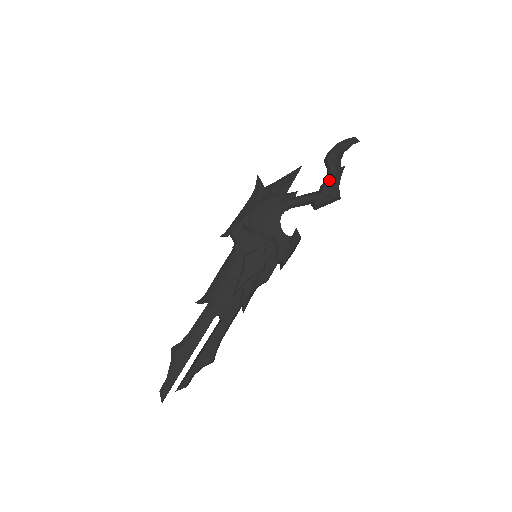
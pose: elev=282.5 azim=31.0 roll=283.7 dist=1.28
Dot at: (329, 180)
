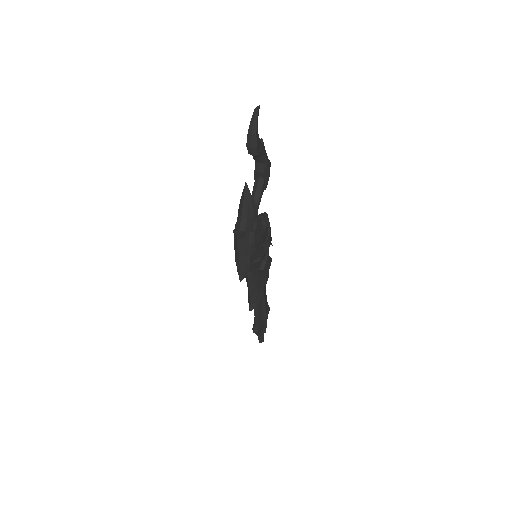
Dot at: (264, 165)
